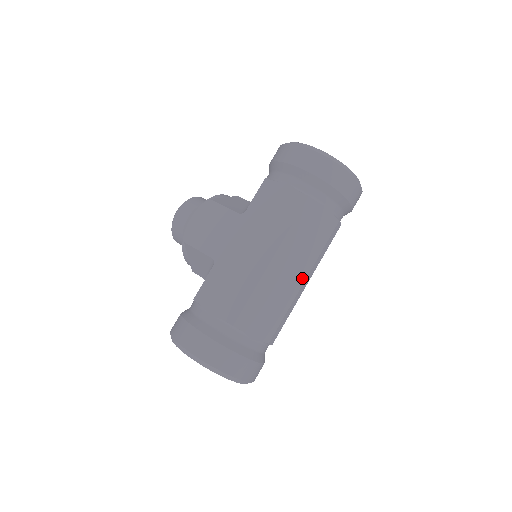
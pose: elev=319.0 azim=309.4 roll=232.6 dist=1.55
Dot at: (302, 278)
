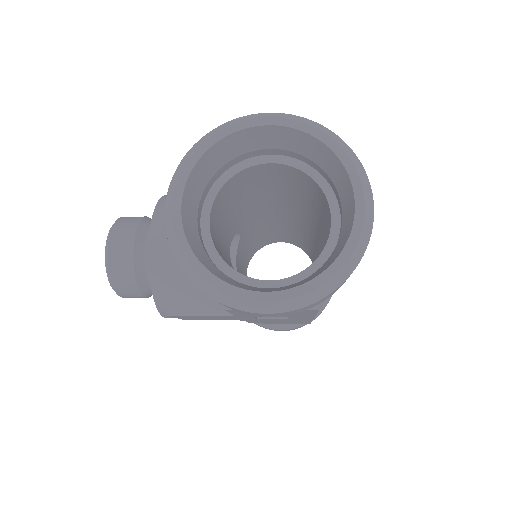
Dot at: occluded
